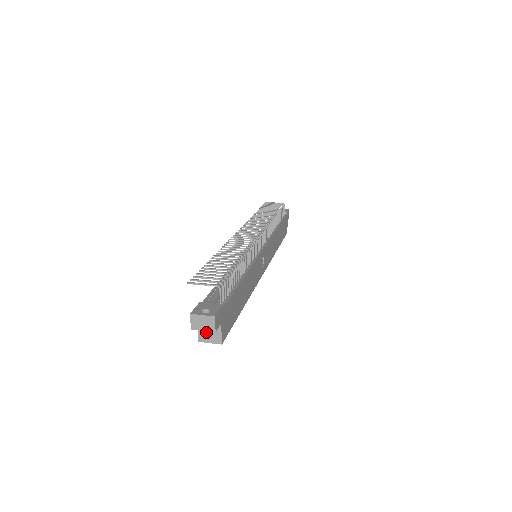
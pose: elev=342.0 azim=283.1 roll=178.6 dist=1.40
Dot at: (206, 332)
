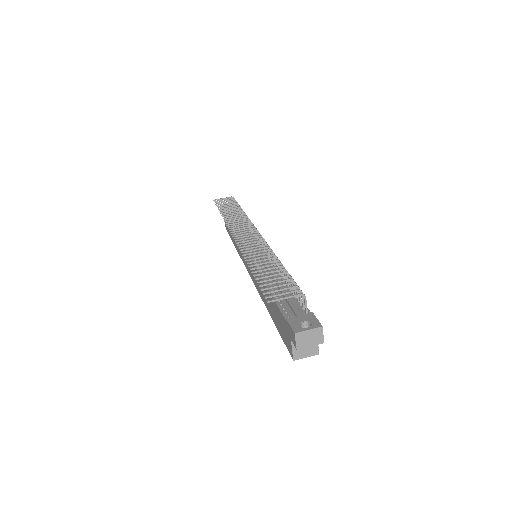
Dot at: occluded
